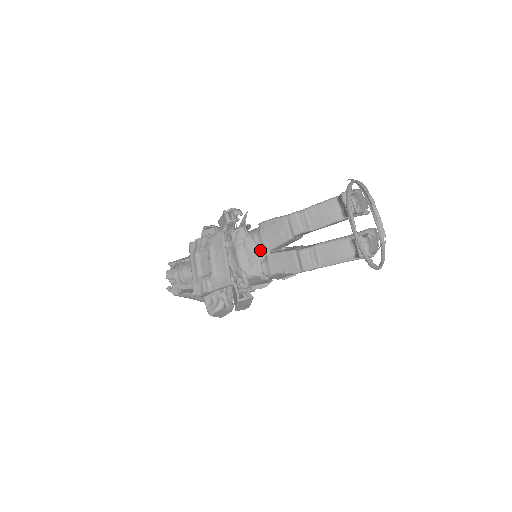
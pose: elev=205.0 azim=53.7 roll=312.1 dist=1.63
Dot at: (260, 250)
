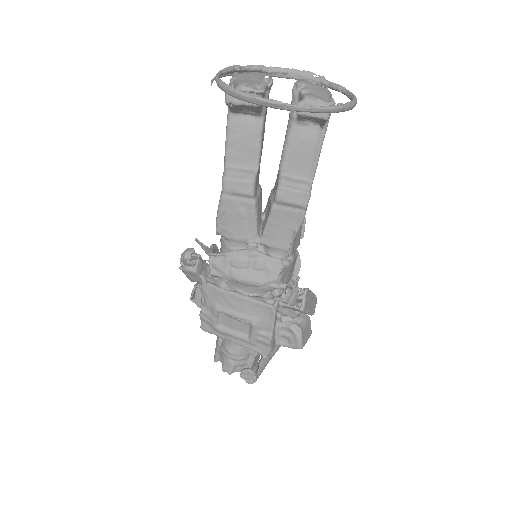
Dot at: (250, 249)
